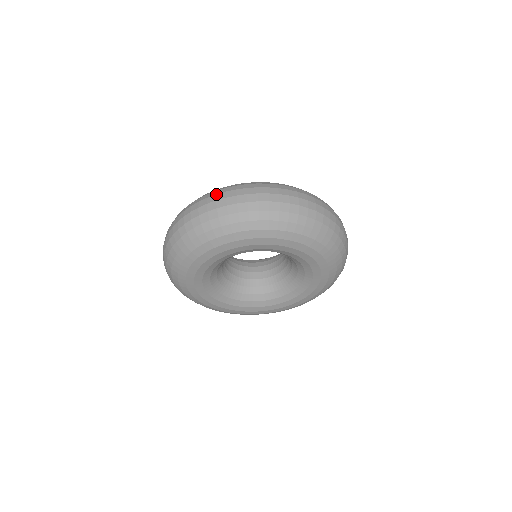
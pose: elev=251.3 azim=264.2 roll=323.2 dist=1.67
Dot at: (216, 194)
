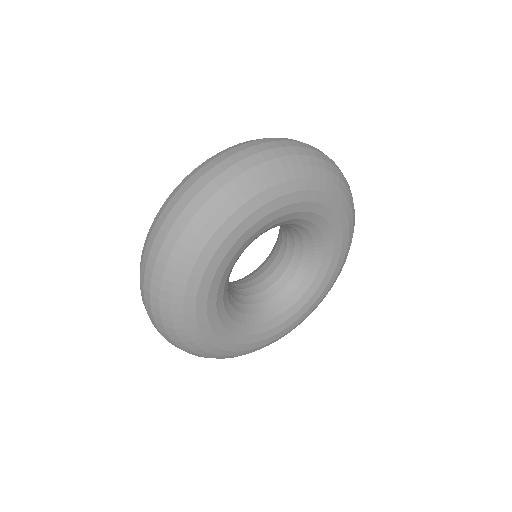
Dot at: (199, 169)
